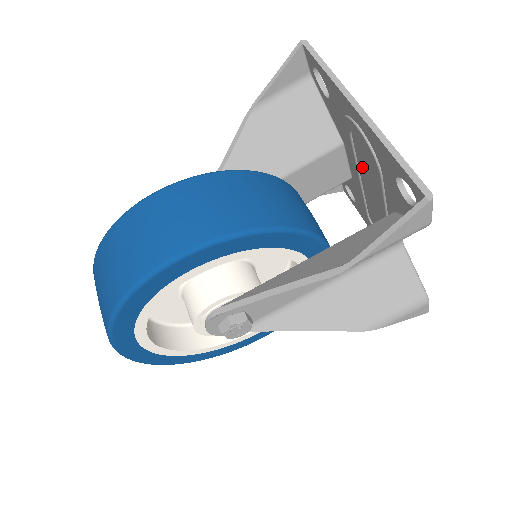
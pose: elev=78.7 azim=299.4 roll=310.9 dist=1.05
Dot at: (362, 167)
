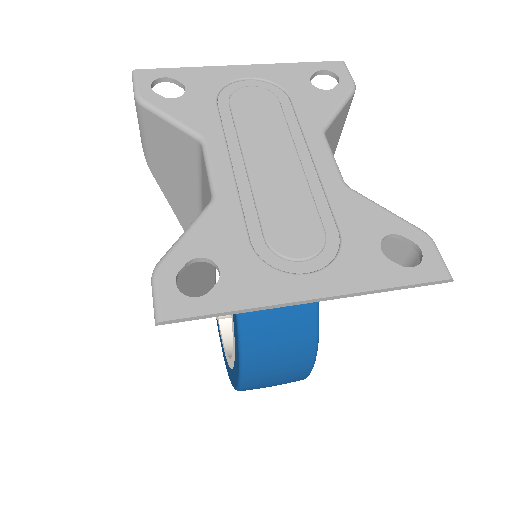
Dot at: (269, 199)
